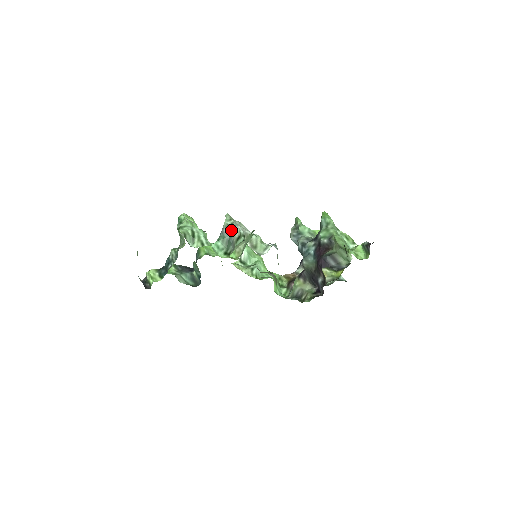
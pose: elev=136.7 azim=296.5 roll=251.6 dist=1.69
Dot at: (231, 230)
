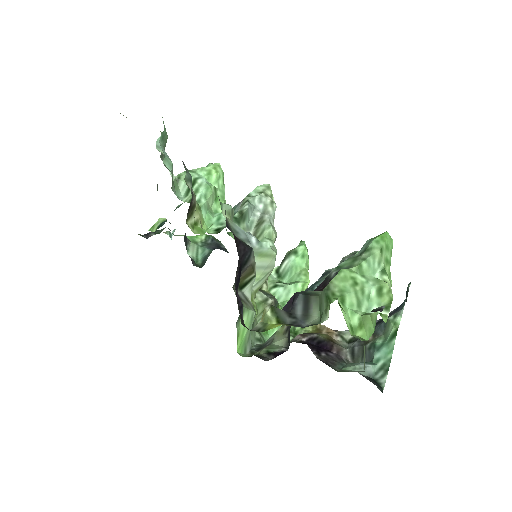
Dot at: (242, 202)
